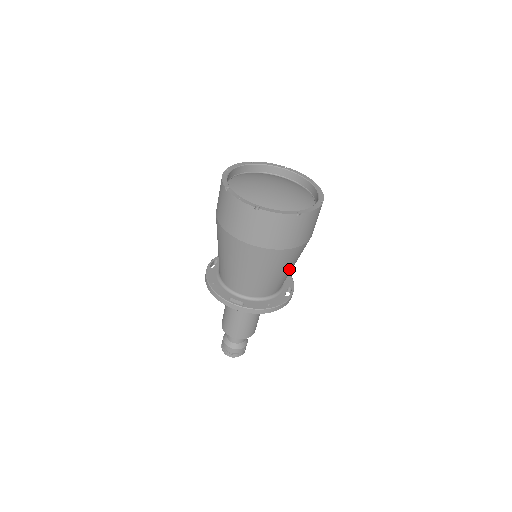
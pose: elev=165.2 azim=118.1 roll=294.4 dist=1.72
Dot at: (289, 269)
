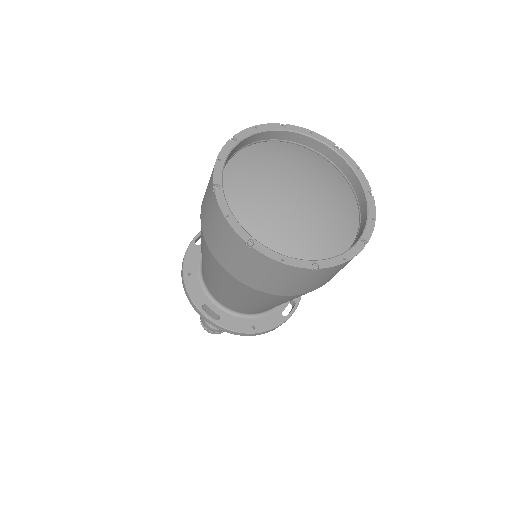
Dot at: occluded
